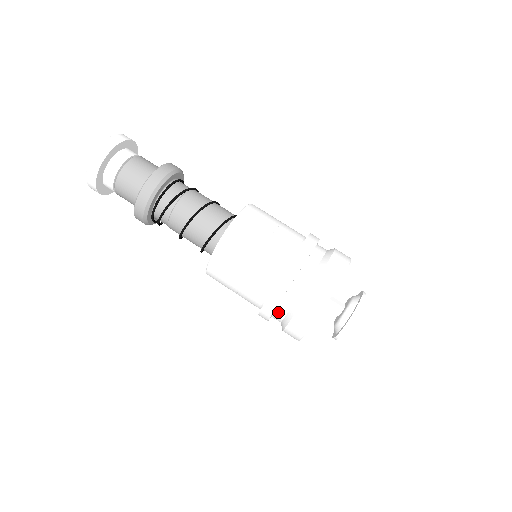
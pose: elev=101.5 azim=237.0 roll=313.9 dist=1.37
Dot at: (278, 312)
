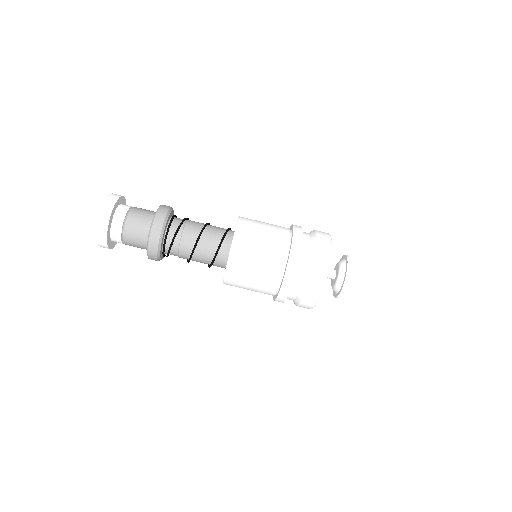
Dot at: (297, 275)
